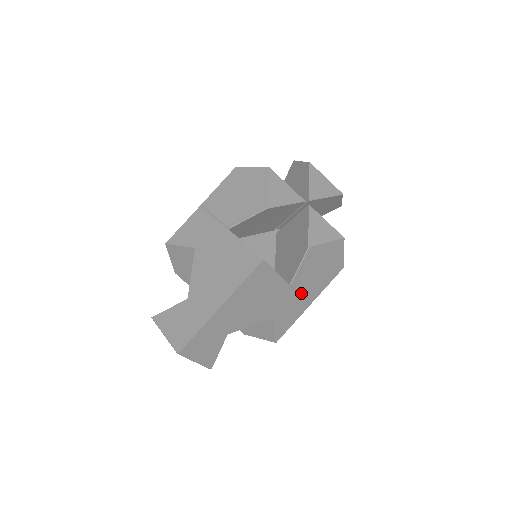
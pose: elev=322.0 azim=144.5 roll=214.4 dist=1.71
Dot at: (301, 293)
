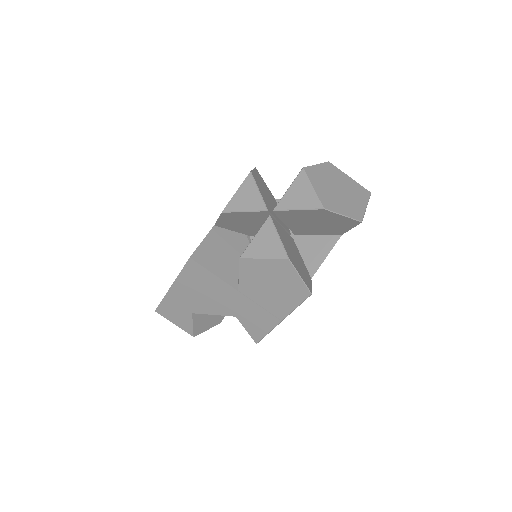
Dot at: (260, 303)
